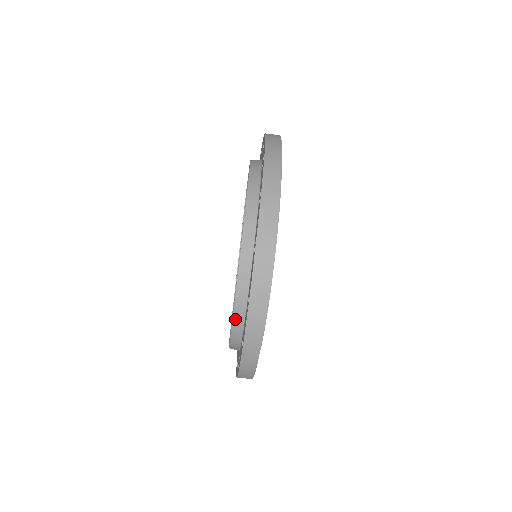
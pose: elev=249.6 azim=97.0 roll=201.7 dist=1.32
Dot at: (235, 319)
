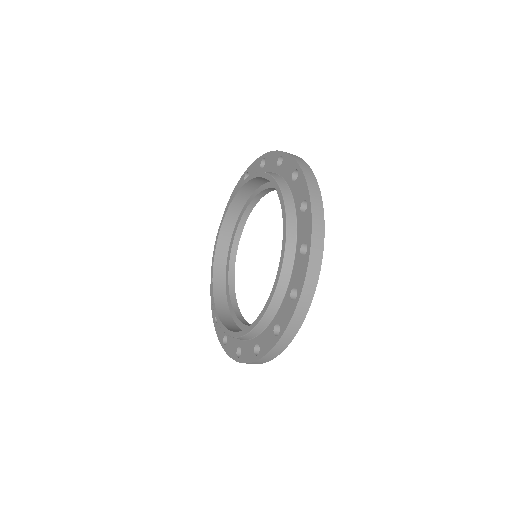
Dot at: (269, 309)
